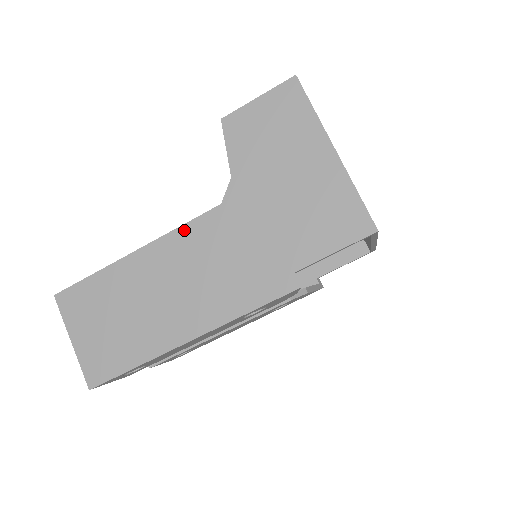
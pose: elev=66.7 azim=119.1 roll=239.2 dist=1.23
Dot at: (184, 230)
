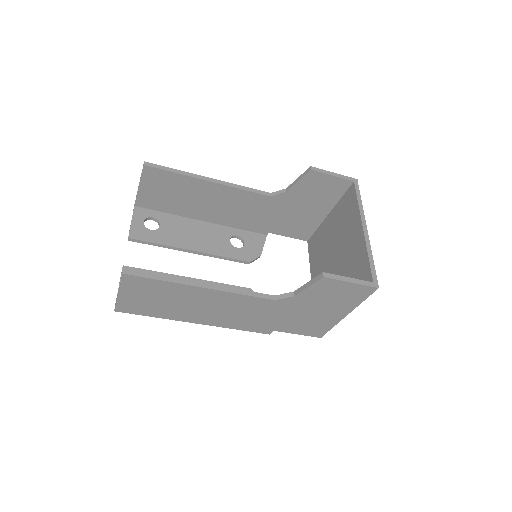
Dot at: (243, 297)
